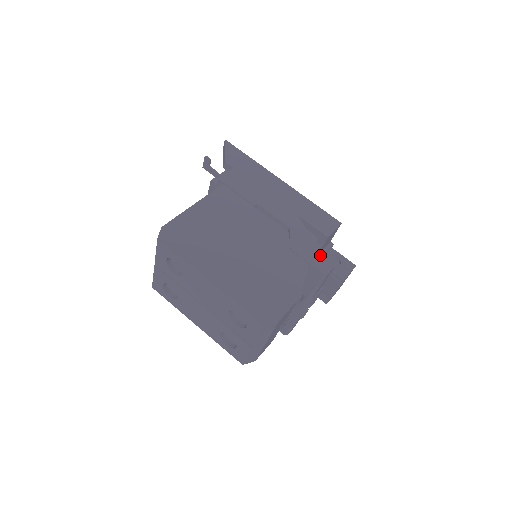
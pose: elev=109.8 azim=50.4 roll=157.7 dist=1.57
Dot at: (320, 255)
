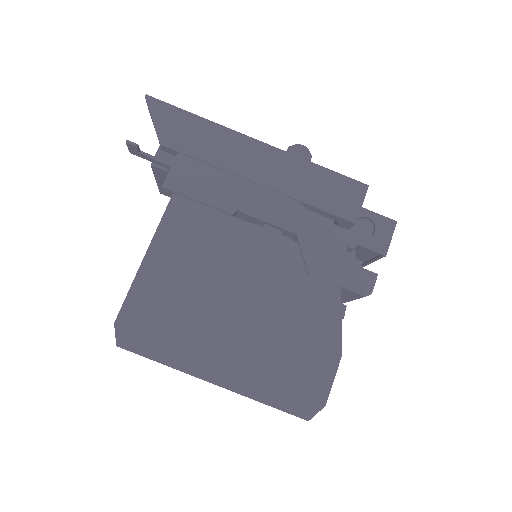
Dot at: (352, 265)
